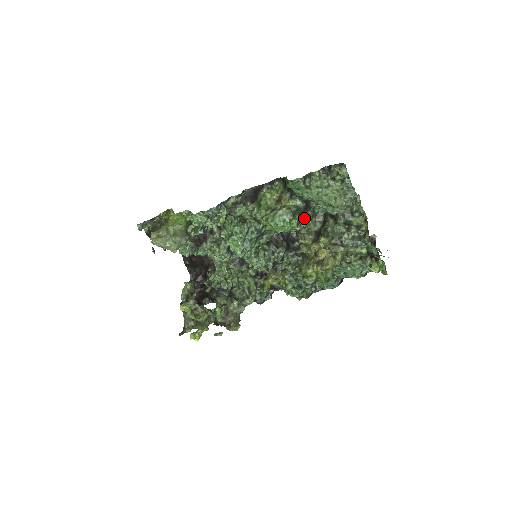
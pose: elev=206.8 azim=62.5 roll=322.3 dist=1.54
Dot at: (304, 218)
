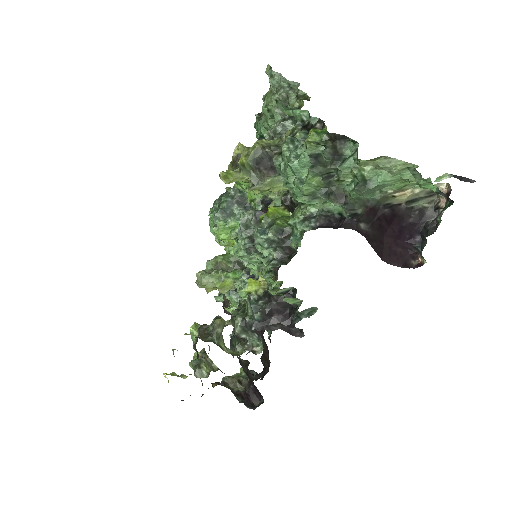
Dot at: occluded
